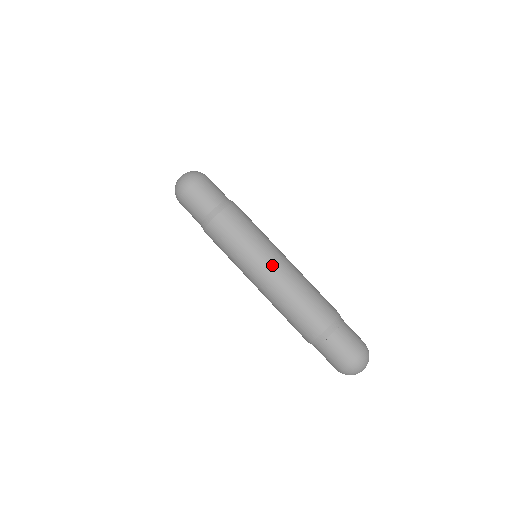
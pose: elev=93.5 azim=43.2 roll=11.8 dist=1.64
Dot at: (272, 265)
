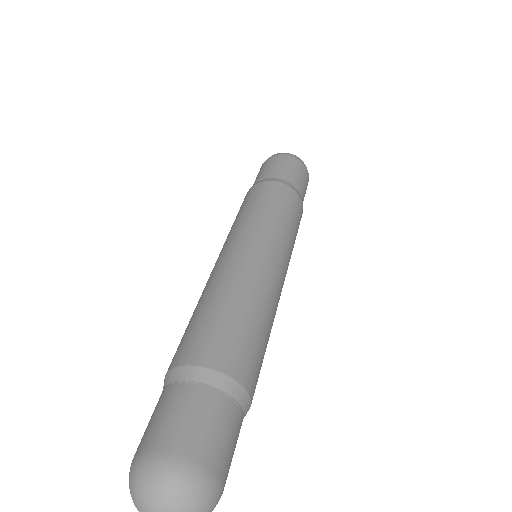
Dot at: (247, 249)
